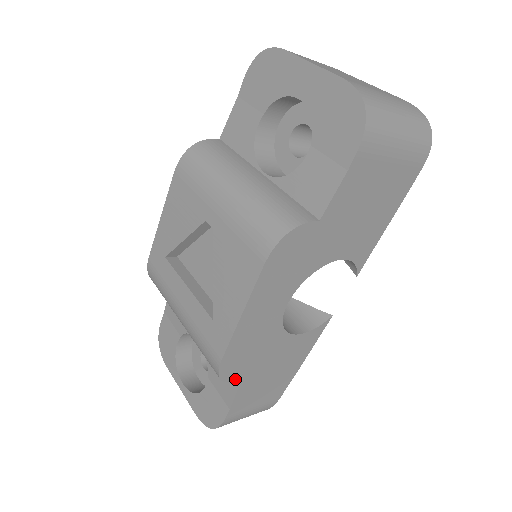
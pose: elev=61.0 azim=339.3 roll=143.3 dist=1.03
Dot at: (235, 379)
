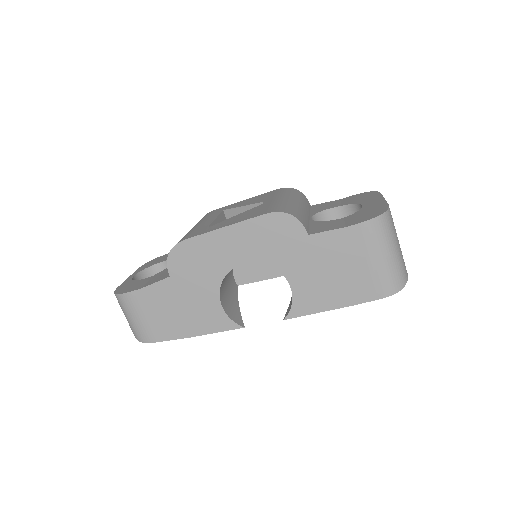
Dot at: (171, 268)
